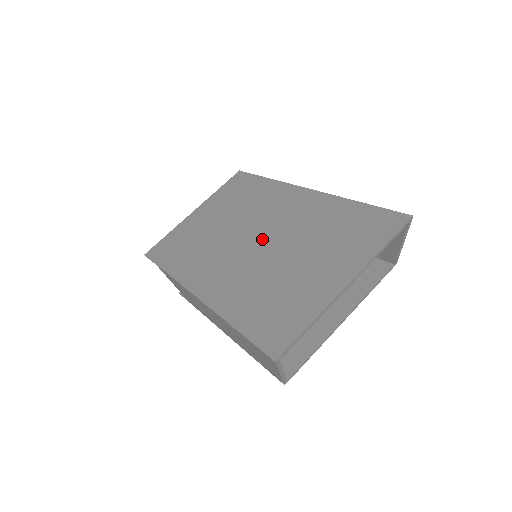
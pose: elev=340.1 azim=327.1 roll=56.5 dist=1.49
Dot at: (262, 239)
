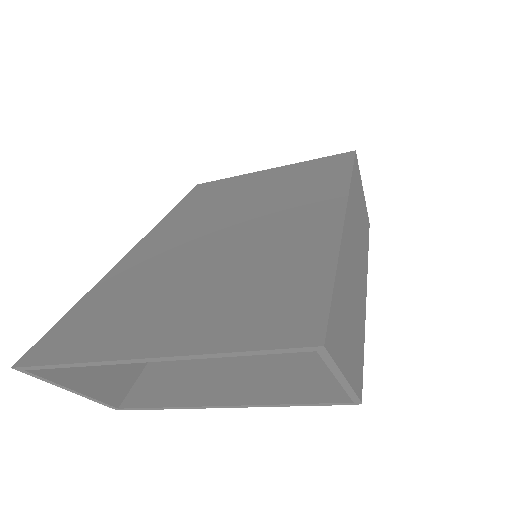
Dot at: (232, 235)
